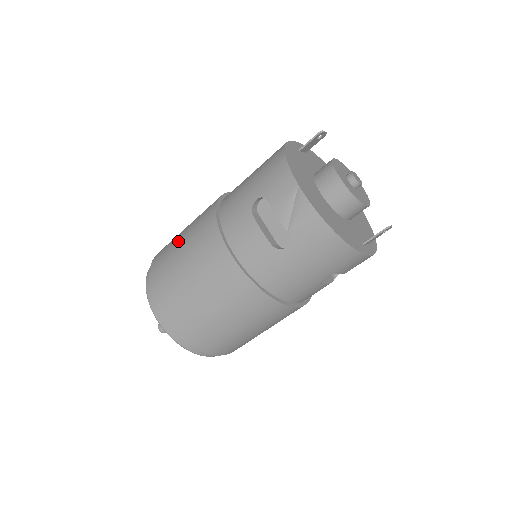
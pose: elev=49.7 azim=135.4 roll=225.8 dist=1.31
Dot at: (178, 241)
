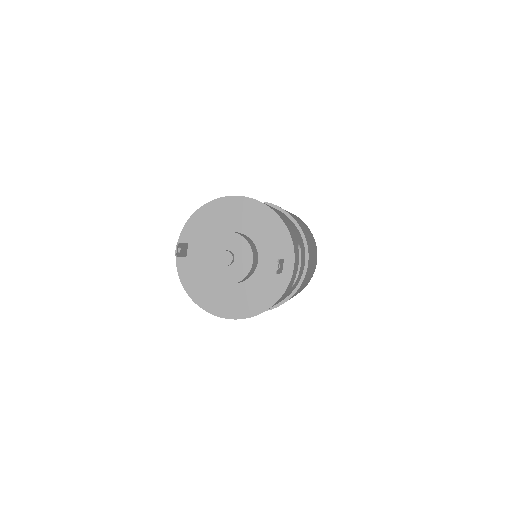
Dot at: occluded
